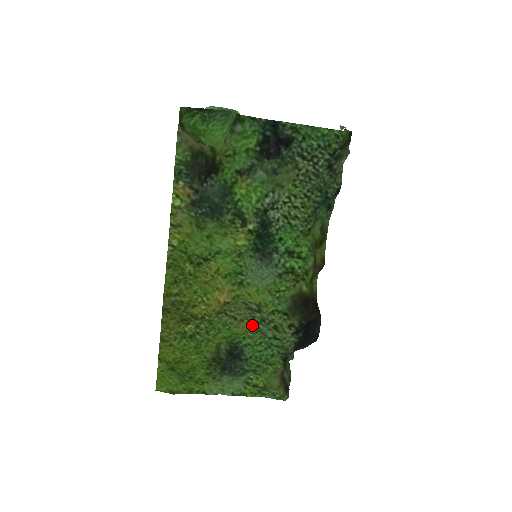
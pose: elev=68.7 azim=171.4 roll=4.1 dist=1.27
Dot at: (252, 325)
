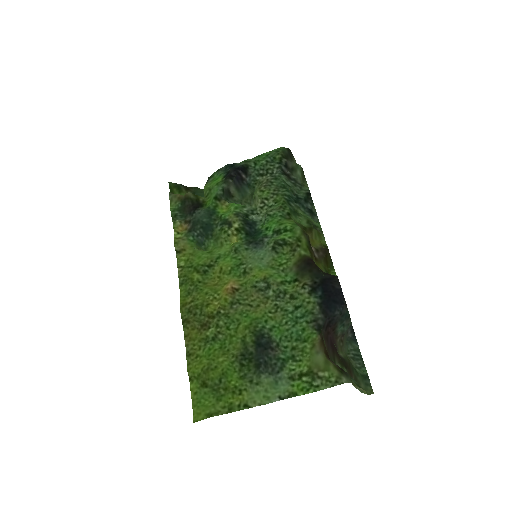
Dot at: (269, 306)
